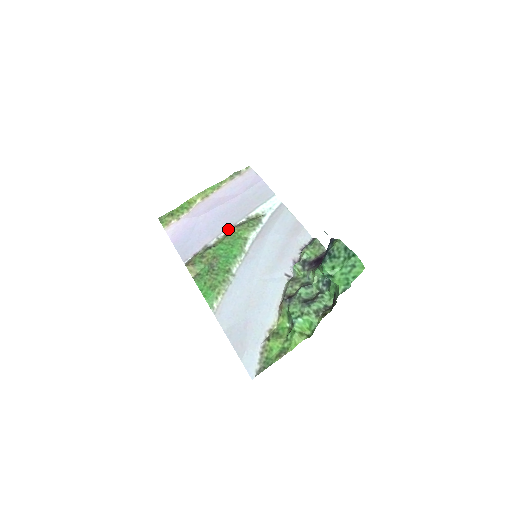
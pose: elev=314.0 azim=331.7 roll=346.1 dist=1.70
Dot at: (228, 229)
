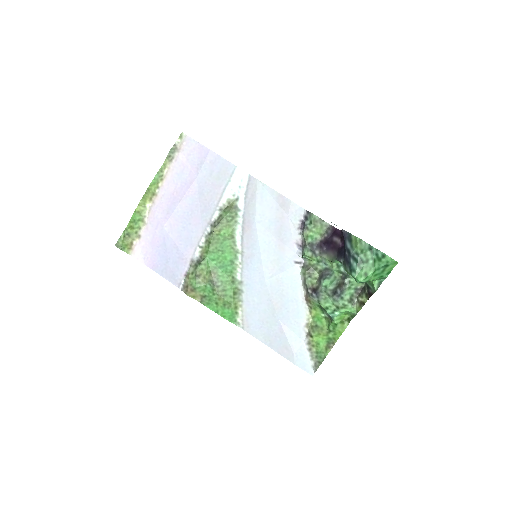
Dot at: (205, 231)
